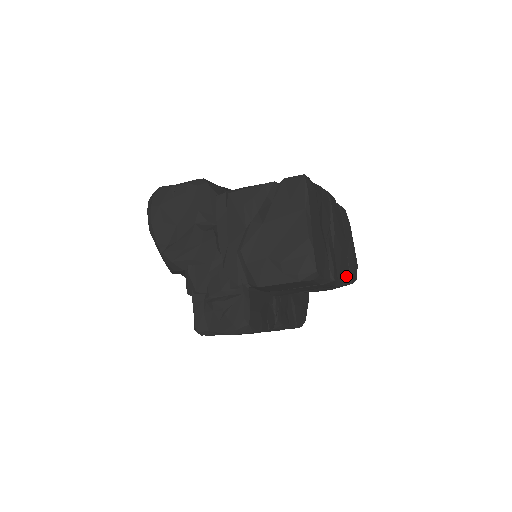
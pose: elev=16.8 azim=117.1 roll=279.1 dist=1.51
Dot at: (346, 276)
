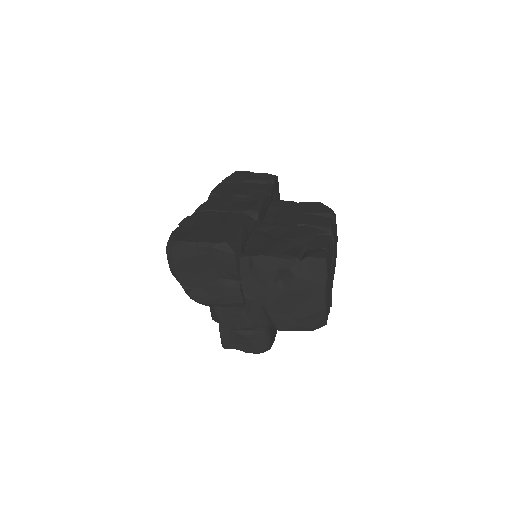
Dot at: (333, 277)
